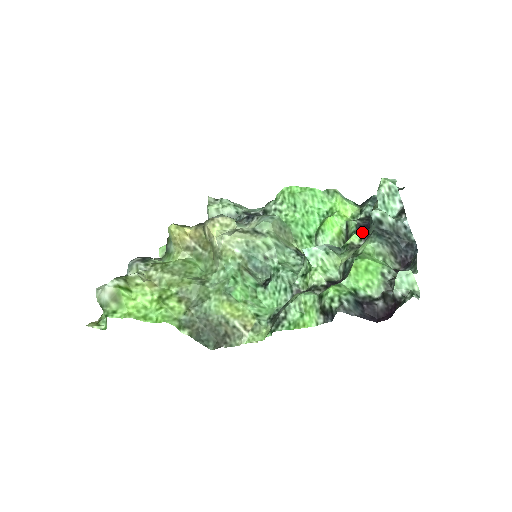
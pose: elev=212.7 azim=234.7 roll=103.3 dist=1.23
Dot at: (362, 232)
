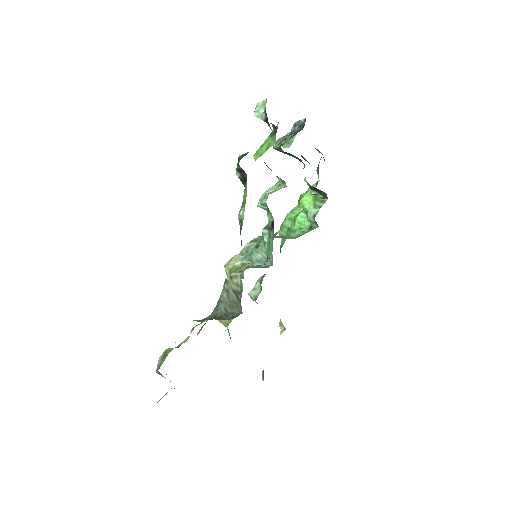
Dot at: occluded
